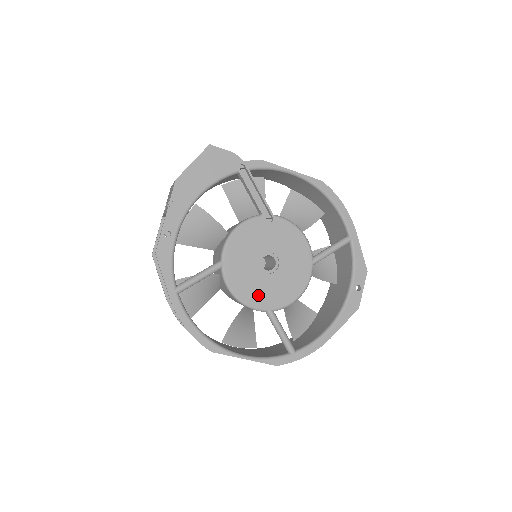
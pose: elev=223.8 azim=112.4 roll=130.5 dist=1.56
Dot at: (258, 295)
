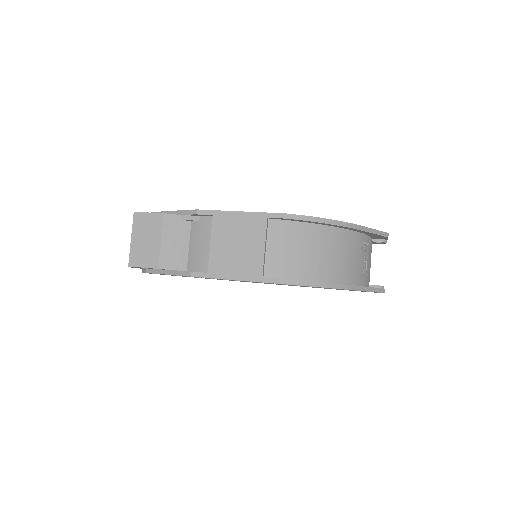
Dot at: occluded
